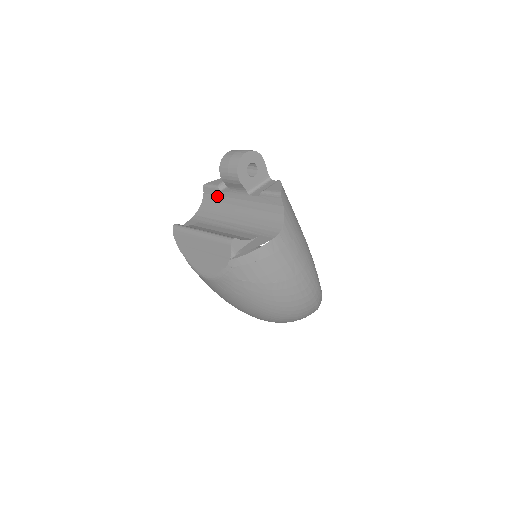
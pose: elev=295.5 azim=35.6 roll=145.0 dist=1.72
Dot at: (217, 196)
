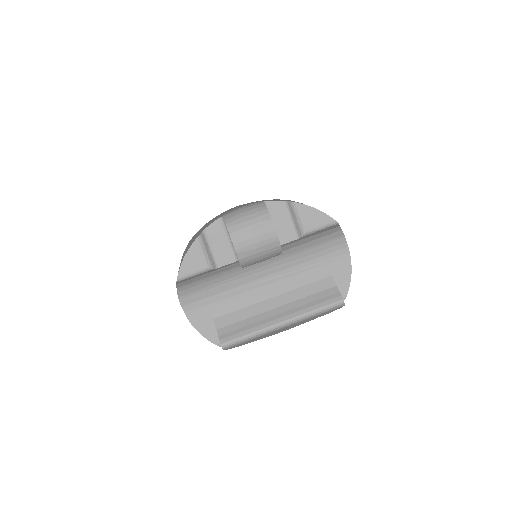
Dot at: (210, 273)
